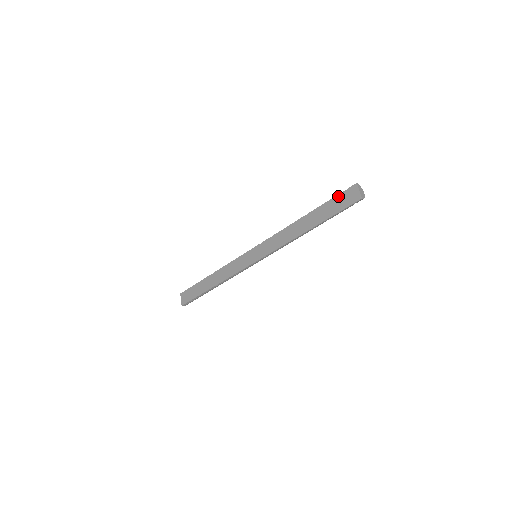
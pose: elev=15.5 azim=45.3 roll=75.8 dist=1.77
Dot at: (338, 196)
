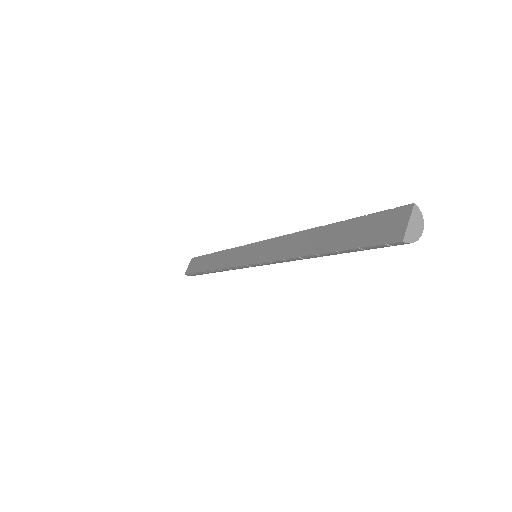
Dot at: (375, 215)
